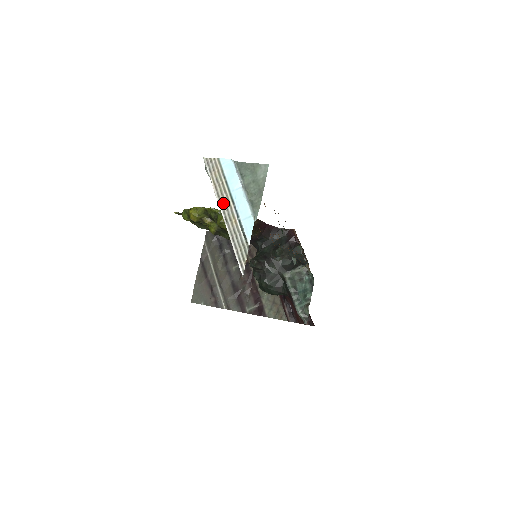
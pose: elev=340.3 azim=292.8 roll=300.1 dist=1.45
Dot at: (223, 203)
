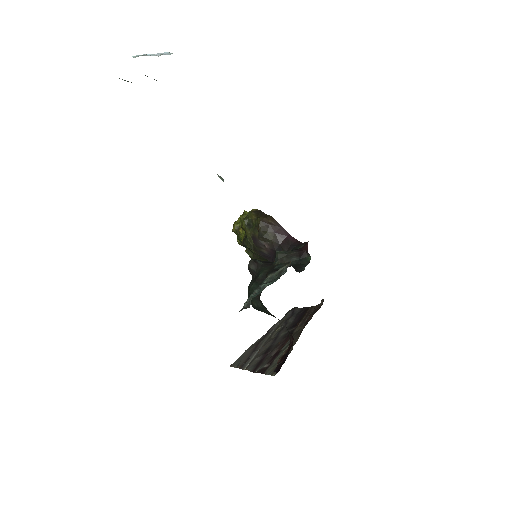
Dot at: occluded
